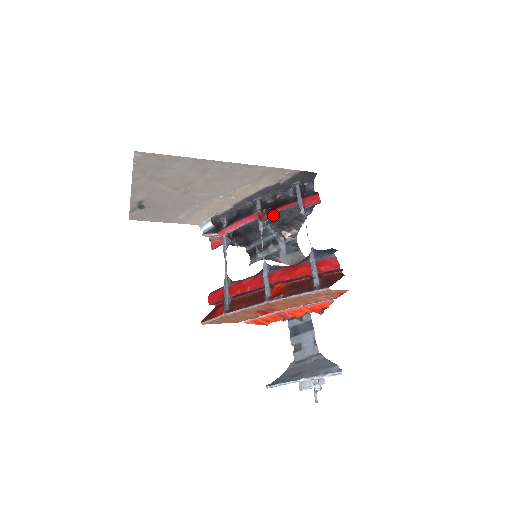
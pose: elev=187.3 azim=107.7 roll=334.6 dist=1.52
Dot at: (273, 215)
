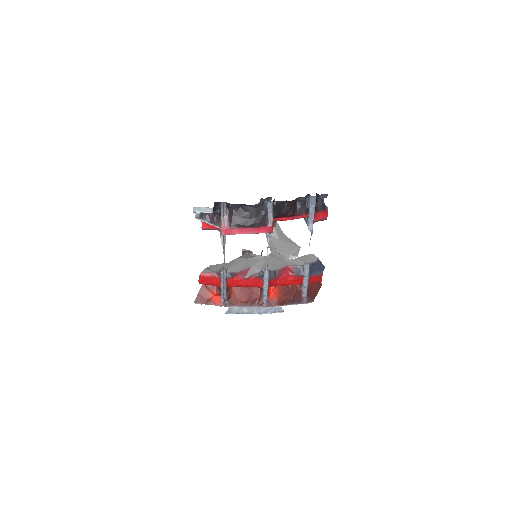
Dot at: (281, 219)
